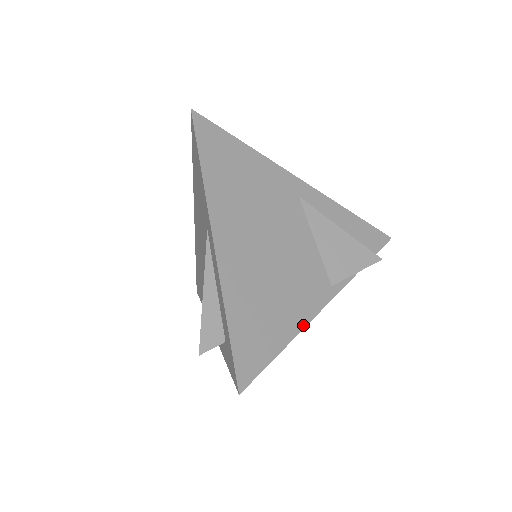
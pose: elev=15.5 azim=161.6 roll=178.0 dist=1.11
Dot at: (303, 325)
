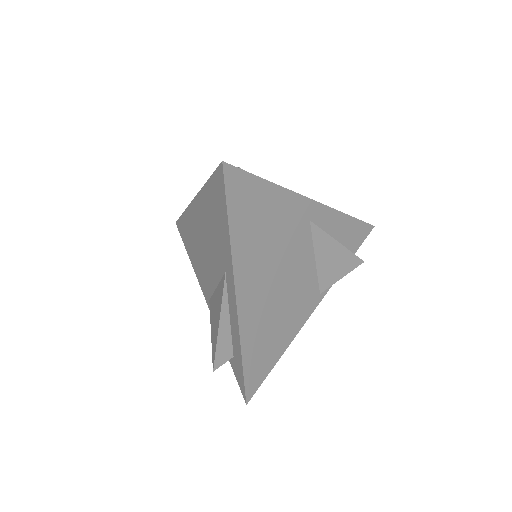
Dot at: (294, 336)
